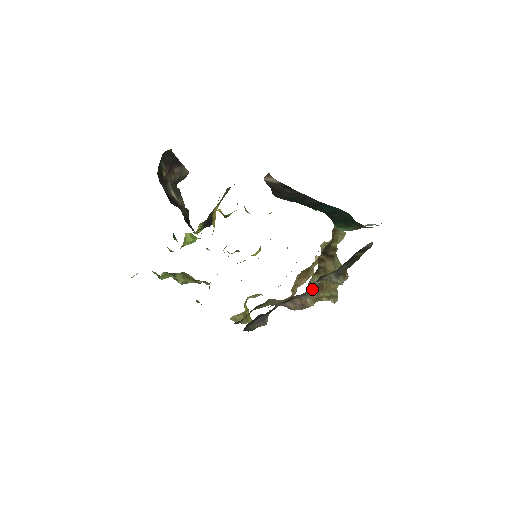
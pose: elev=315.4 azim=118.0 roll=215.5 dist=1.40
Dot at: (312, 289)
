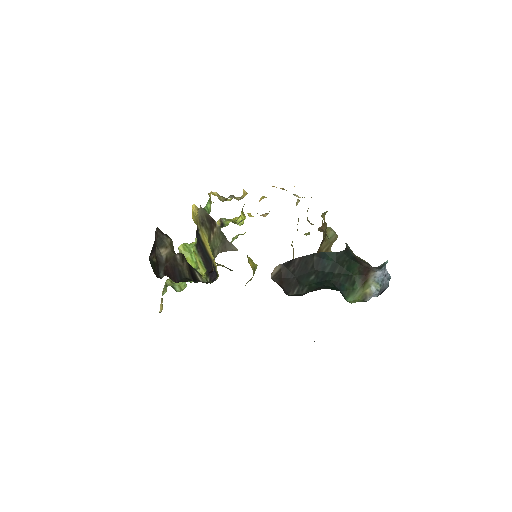
Dot at: occluded
